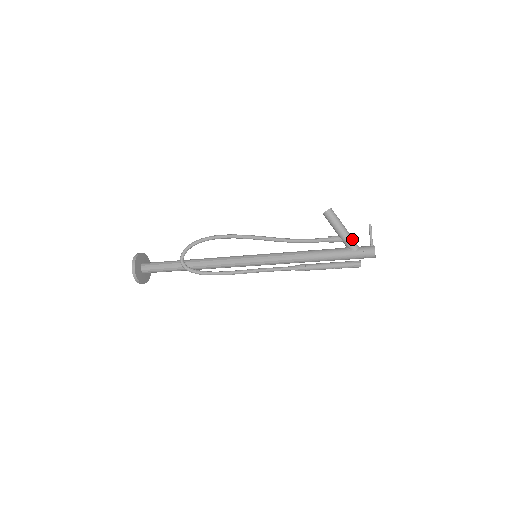
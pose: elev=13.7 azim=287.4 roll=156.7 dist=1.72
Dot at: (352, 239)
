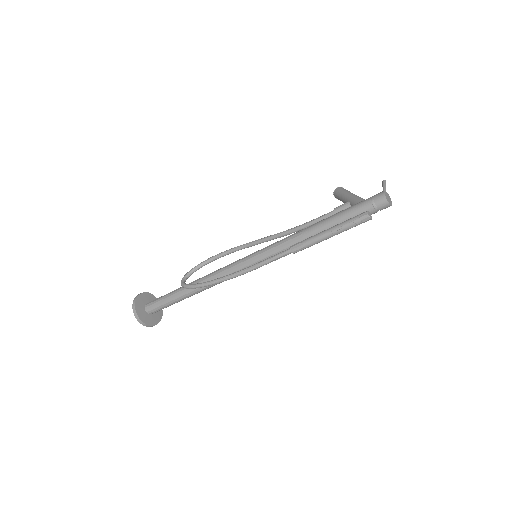
Dot at: occluded
